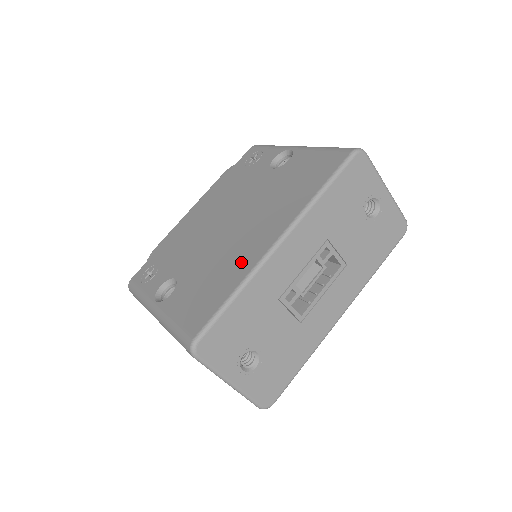
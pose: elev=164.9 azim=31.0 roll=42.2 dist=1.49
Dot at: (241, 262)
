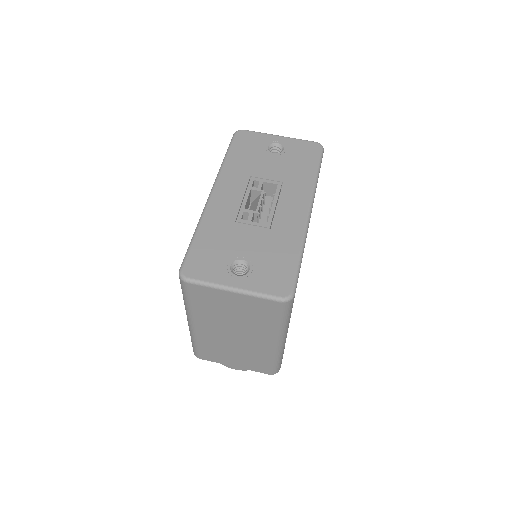
Dot at: occluded
